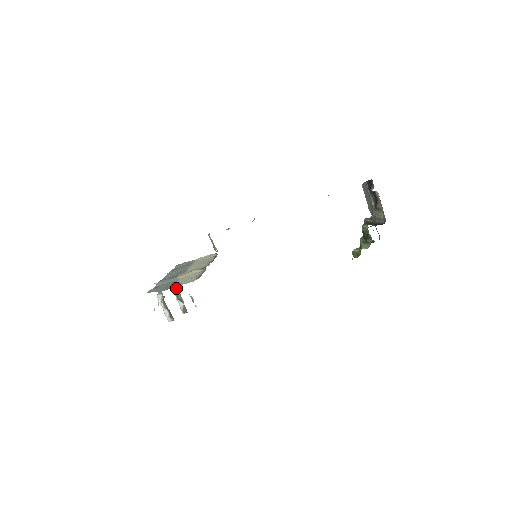
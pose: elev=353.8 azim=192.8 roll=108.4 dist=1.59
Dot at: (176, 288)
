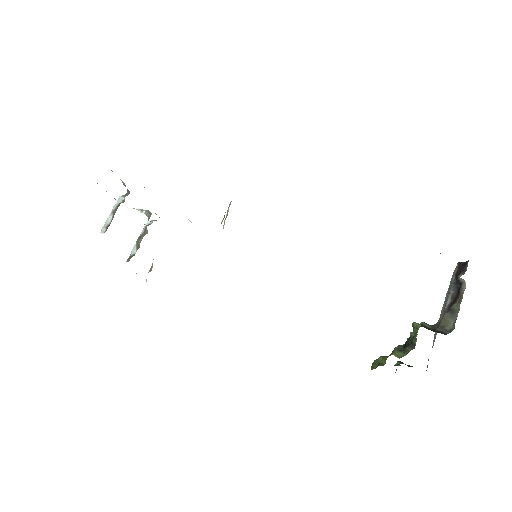
Dot at: occluded
